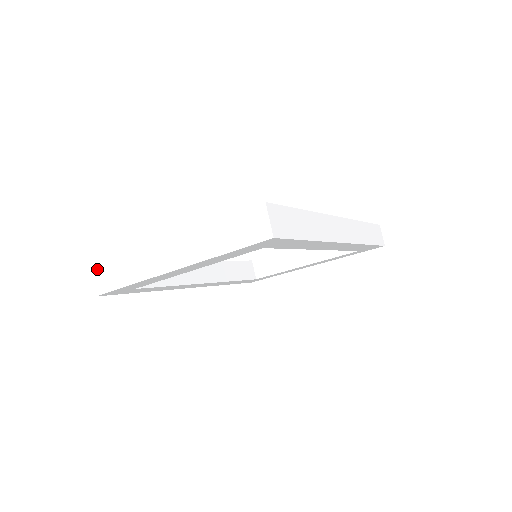
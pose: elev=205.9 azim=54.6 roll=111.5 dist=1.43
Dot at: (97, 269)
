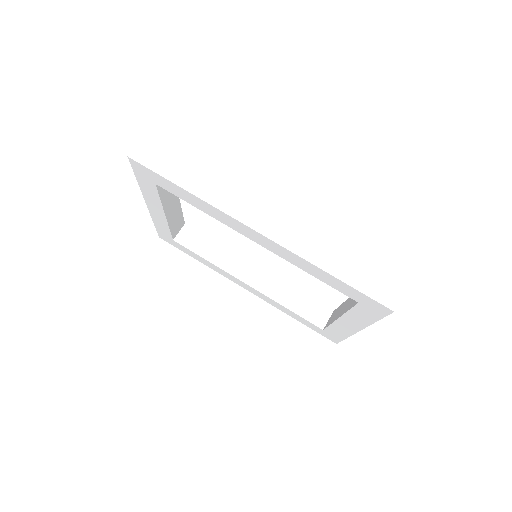
Dot at: occluded
